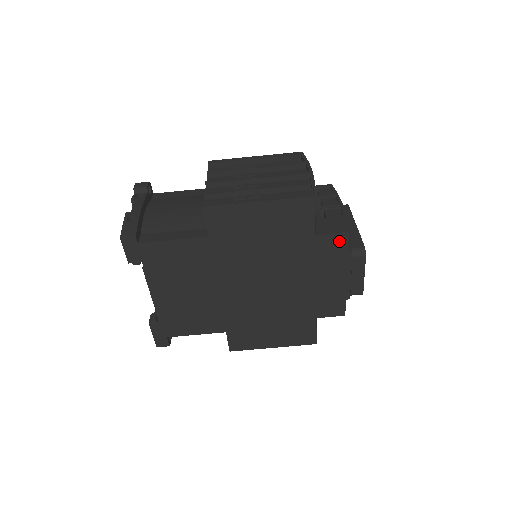
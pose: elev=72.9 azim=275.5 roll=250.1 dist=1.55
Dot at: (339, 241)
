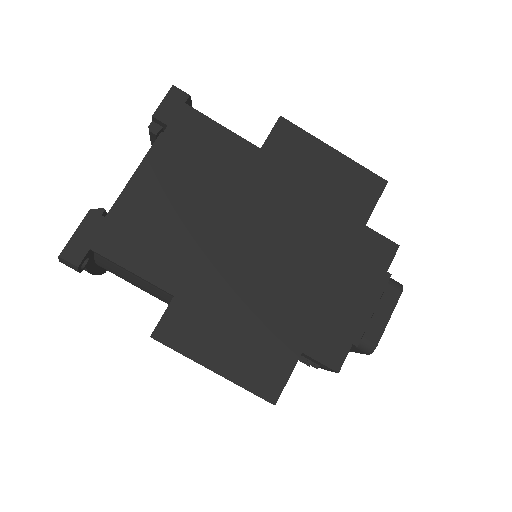
Dot at: (385, 250)
